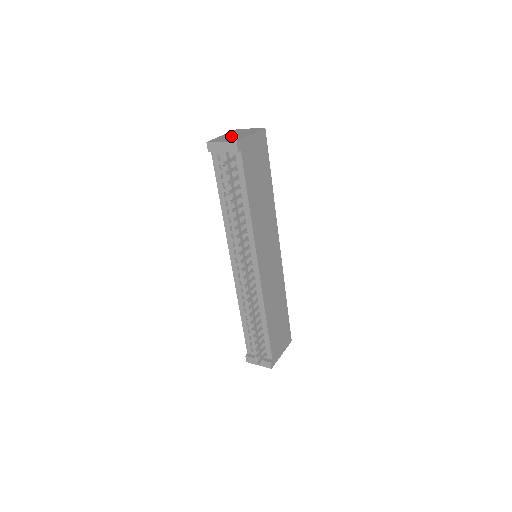
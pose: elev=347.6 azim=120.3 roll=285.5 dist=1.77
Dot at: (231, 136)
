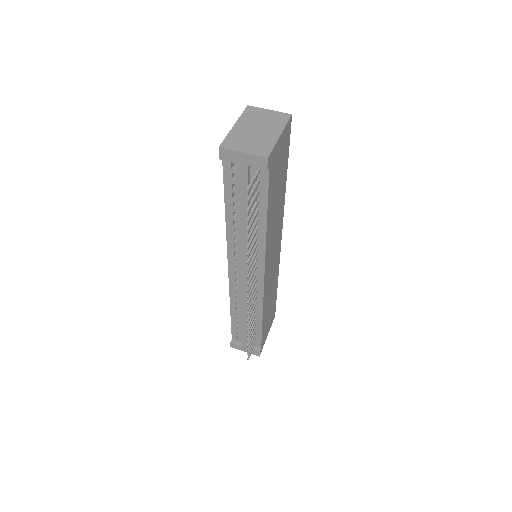
Dot at: (251, 134)
